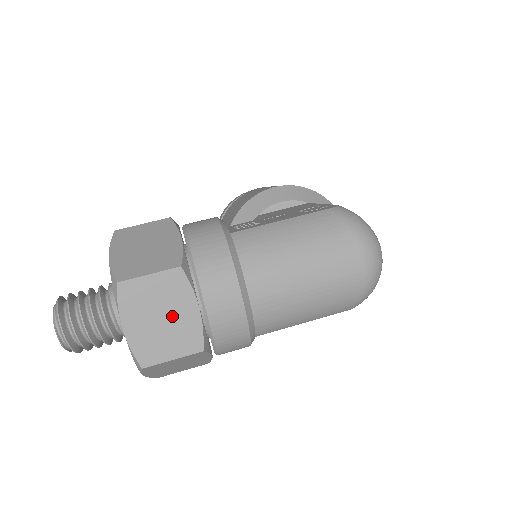
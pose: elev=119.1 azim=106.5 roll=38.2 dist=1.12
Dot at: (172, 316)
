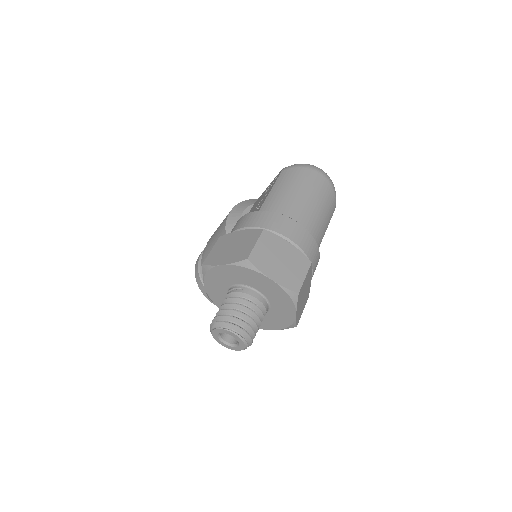
Dot at: (284, 256)
